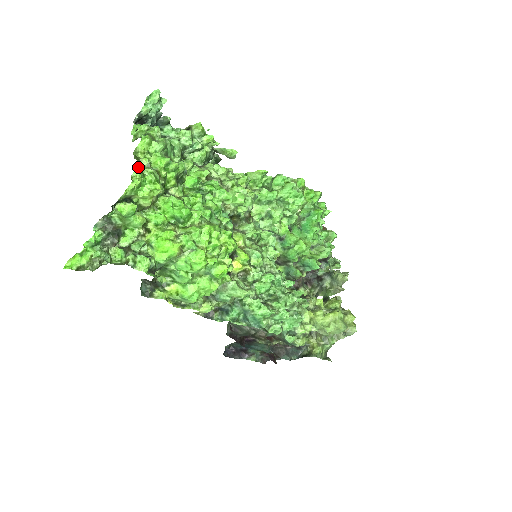
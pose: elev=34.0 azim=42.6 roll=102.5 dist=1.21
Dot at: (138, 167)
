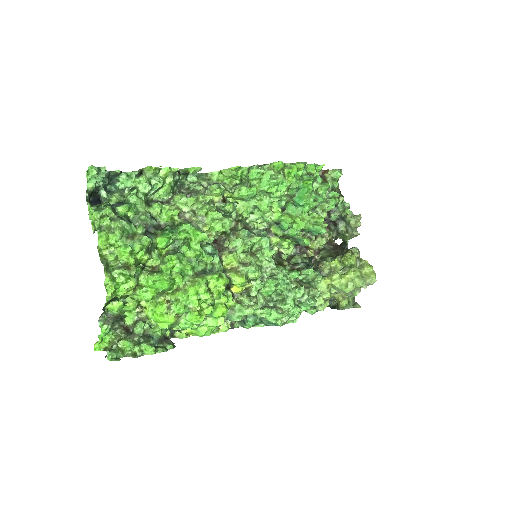
Dot at: (106, 277)
